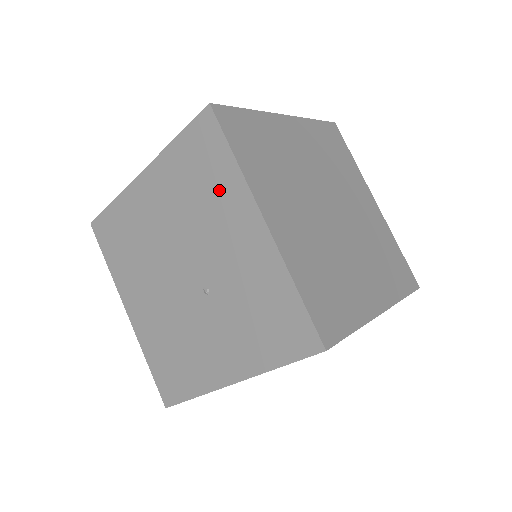
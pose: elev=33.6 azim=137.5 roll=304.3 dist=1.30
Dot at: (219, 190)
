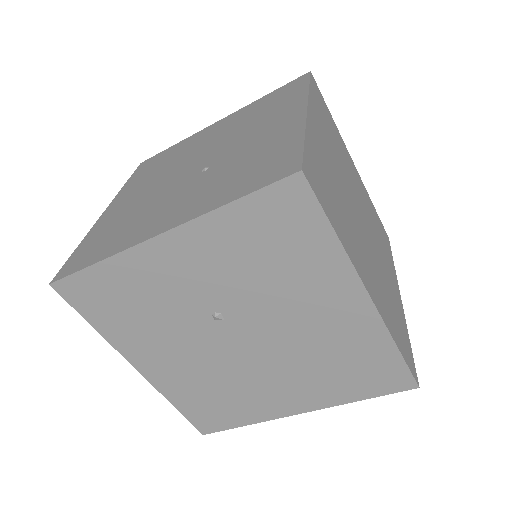
Dot at: (279, 106)
